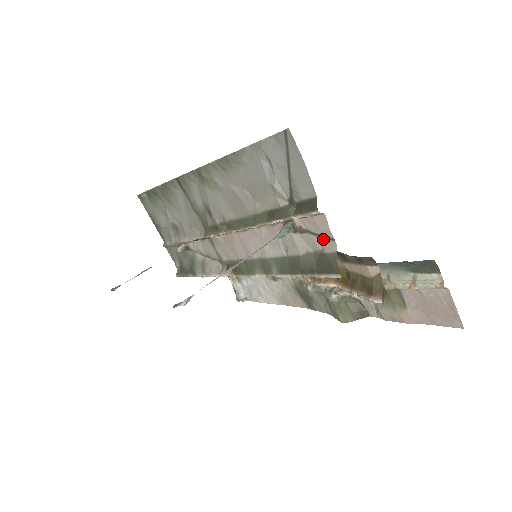
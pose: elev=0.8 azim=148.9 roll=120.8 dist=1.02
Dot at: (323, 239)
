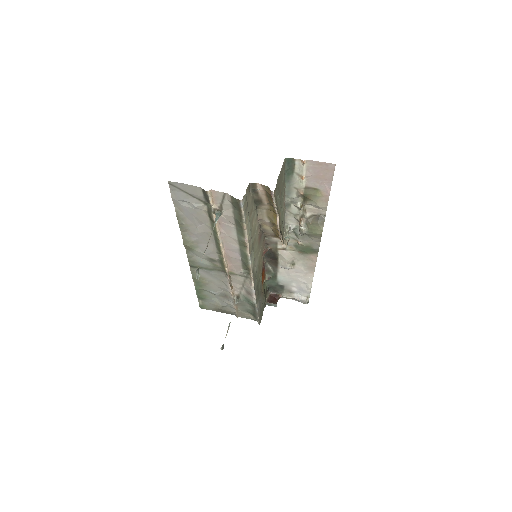
Dot at: (225, 199)
